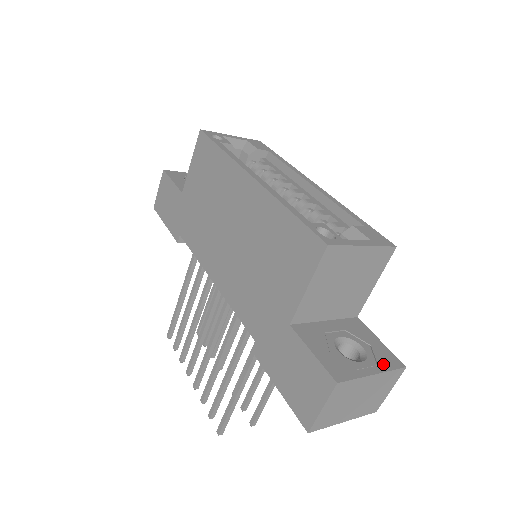
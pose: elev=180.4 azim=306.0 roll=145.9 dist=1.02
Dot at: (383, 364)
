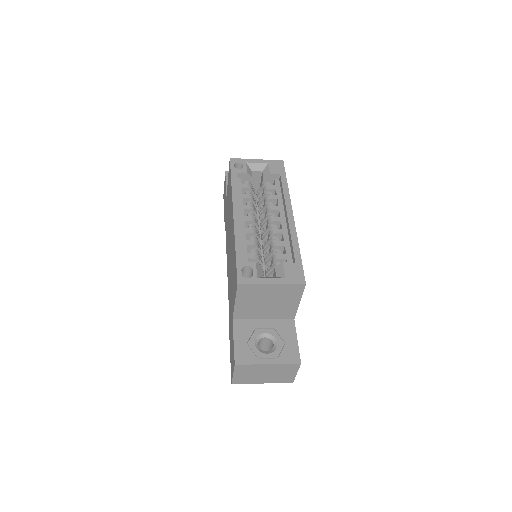
Dot at: (282, 358)
